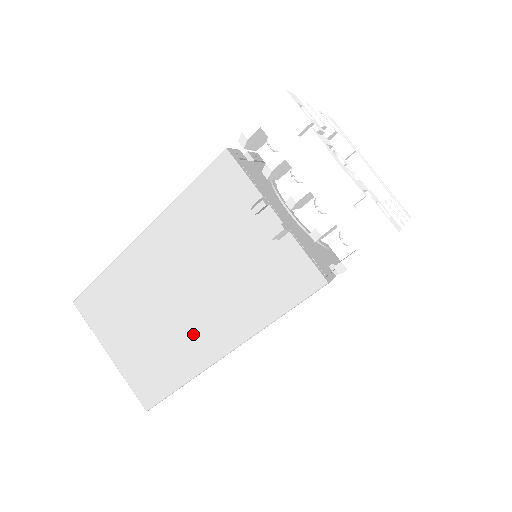
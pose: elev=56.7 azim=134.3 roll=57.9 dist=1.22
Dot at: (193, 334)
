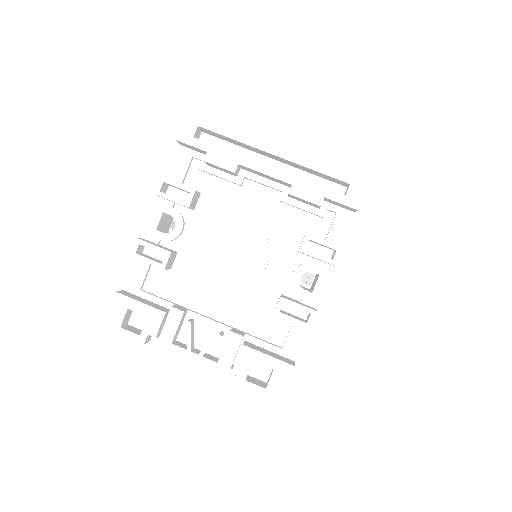
Dot at: occluded
